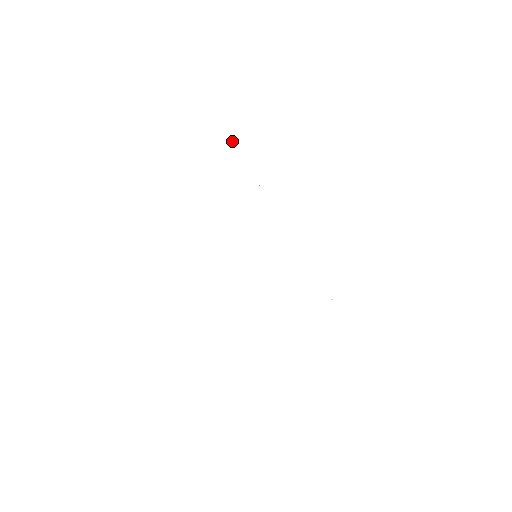
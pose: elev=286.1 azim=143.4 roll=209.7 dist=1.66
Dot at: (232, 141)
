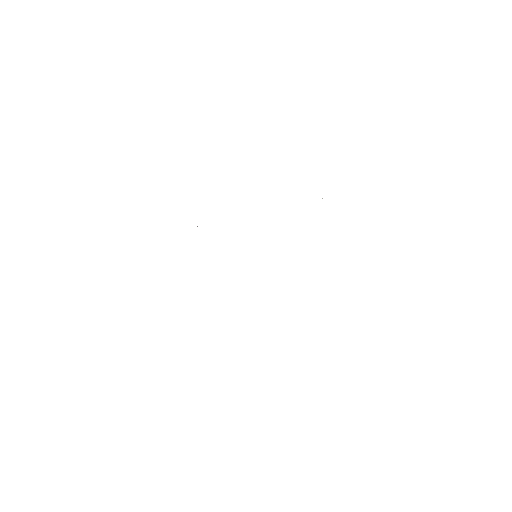
Dot at: occluded
